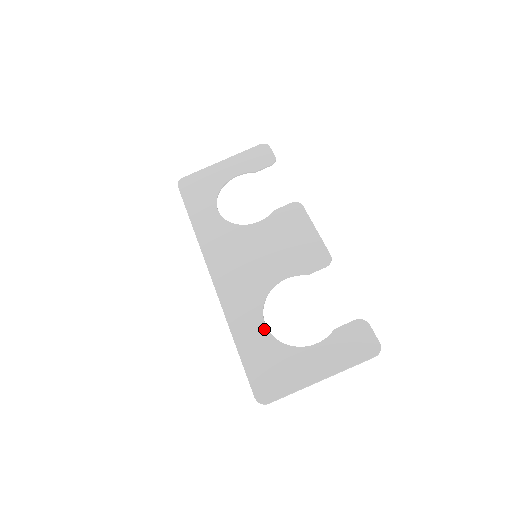
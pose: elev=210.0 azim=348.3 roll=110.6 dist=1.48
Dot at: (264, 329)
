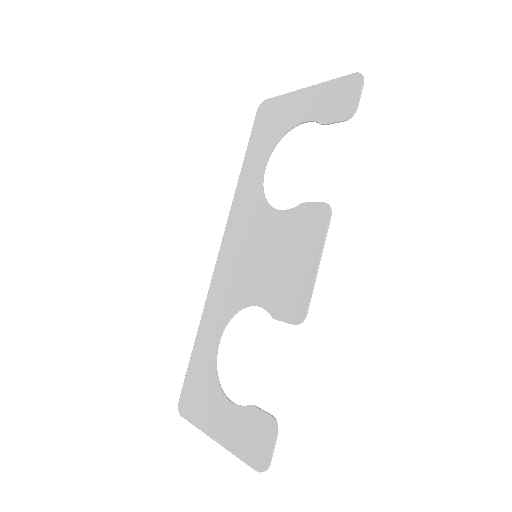
Dot at: (215, 346)
